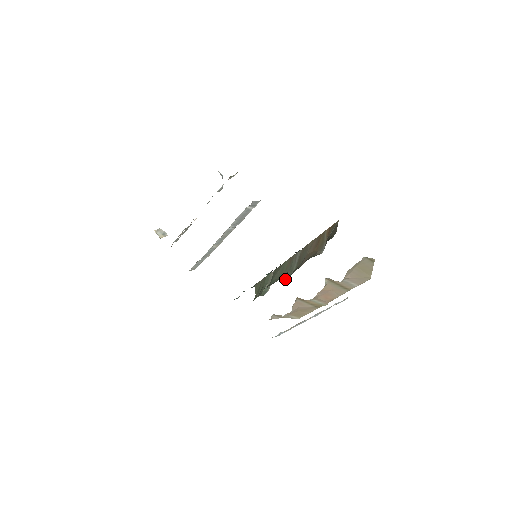
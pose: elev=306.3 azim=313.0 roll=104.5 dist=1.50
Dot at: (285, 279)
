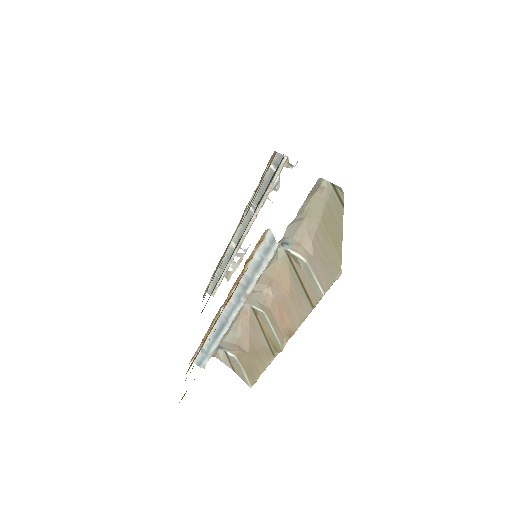
Dot at: occluded
